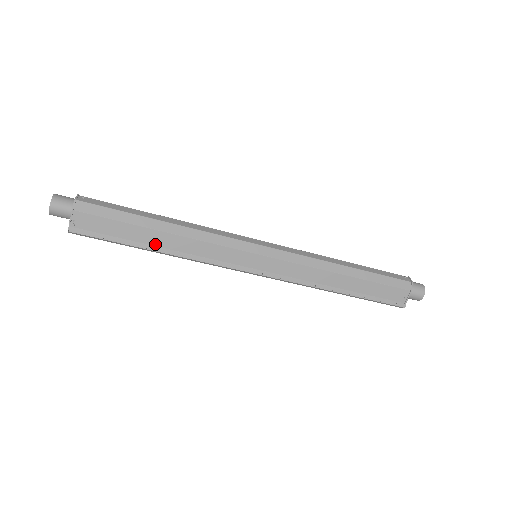
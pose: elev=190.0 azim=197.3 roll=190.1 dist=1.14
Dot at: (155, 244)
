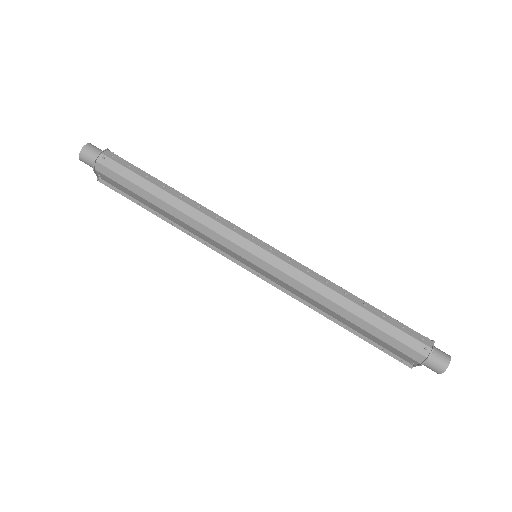
Dot at: (162, 214)
